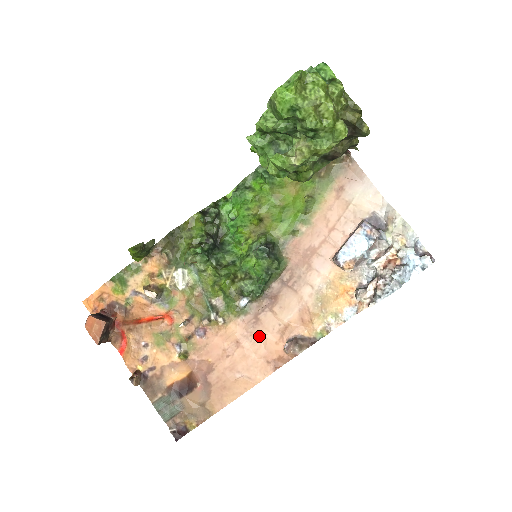
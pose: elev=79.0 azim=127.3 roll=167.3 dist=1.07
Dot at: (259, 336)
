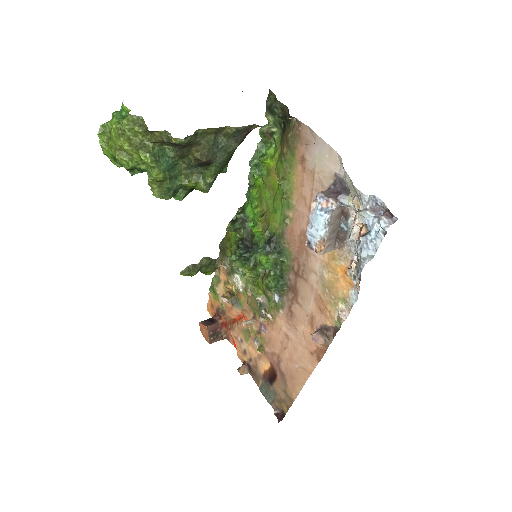
Dot at: (296, 328)
